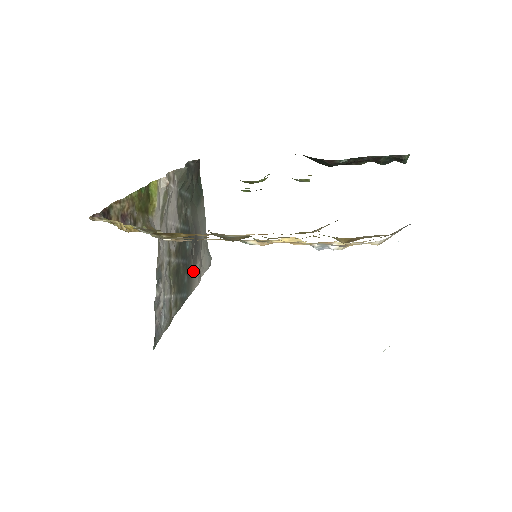
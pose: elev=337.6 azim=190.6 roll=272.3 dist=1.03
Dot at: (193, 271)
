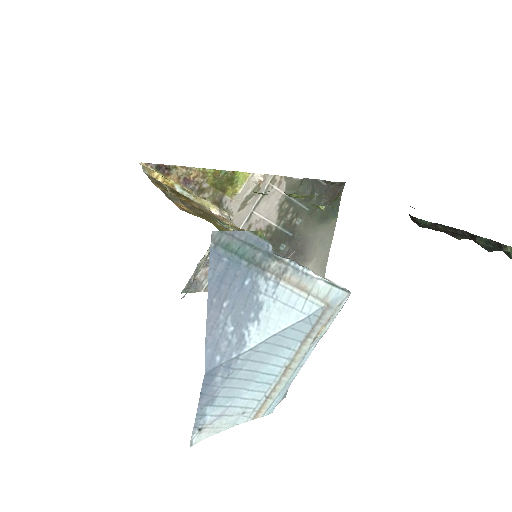
Dot at: occluded
